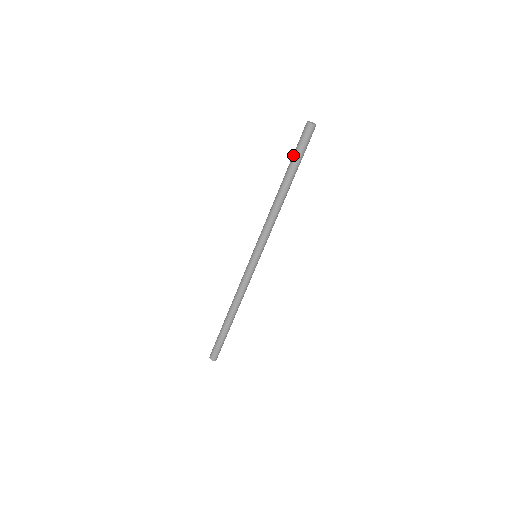
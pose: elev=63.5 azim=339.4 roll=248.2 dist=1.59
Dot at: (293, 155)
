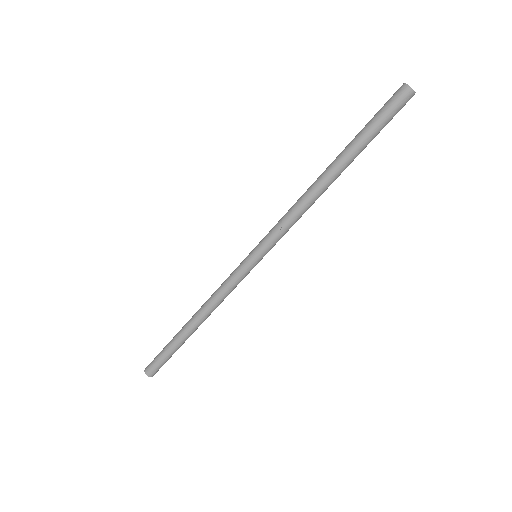
Dot at: (367, 131)
